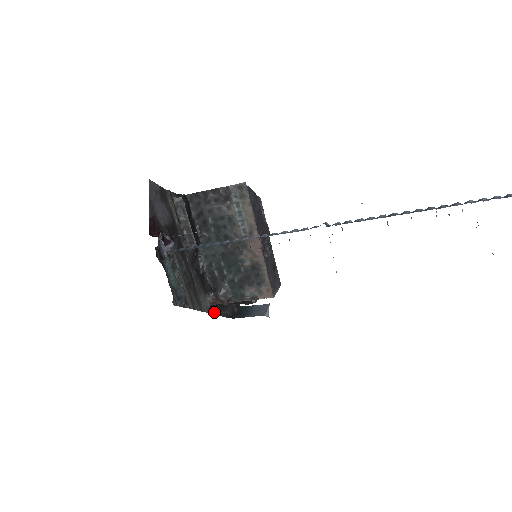
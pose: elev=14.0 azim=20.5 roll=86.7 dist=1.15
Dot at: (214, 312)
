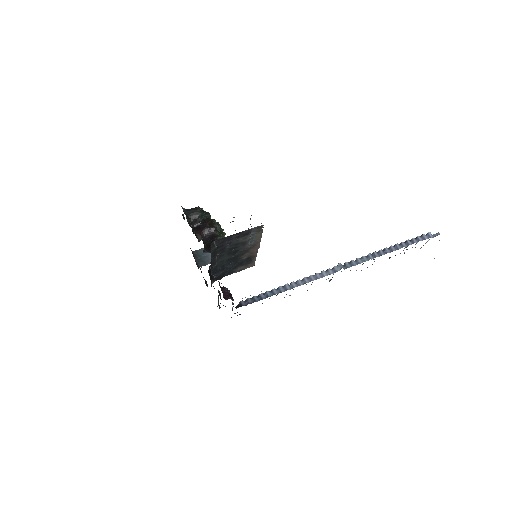
Dot at: occluded
